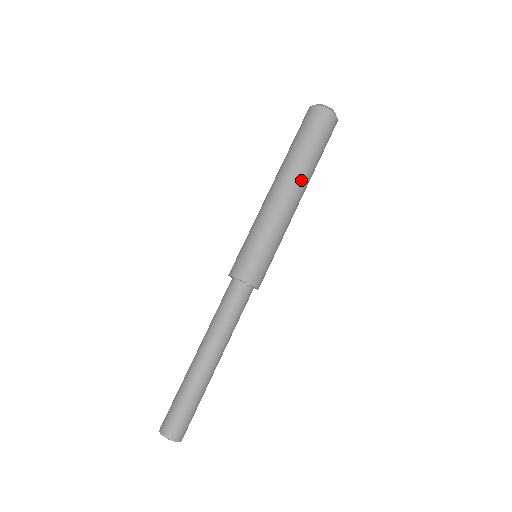
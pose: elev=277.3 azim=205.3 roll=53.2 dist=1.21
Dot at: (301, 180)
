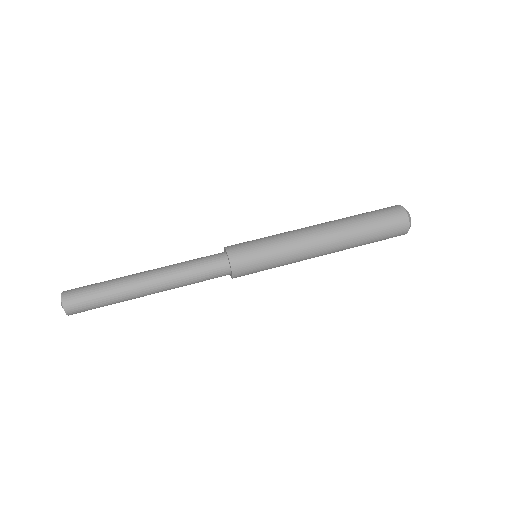
Dot at: (336, 227)
